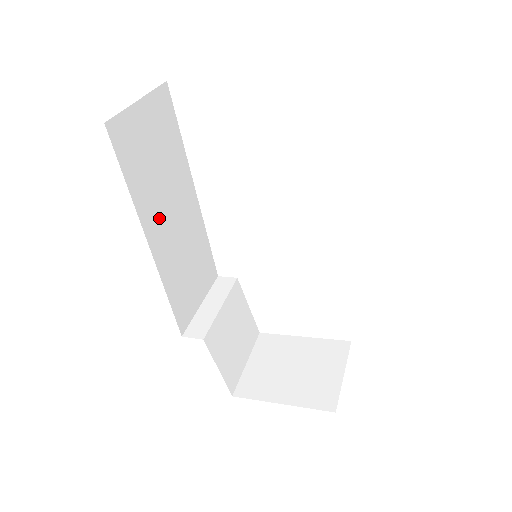
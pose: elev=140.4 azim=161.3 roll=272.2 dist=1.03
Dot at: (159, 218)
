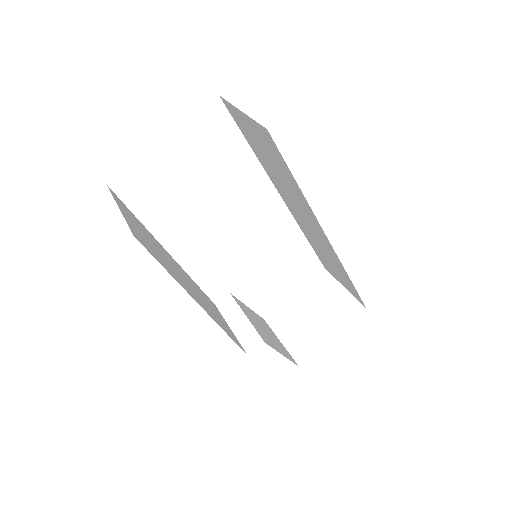
Dot at: (184, 284)
